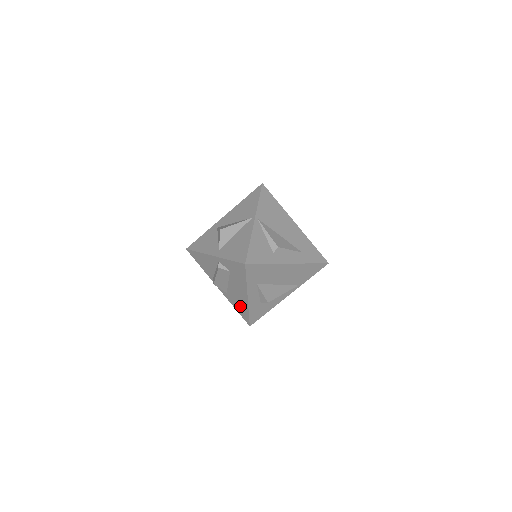
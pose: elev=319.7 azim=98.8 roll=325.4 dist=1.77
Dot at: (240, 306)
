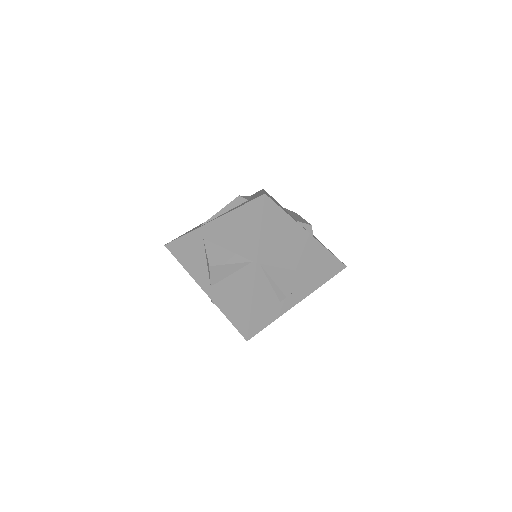
Dot at: occluded
